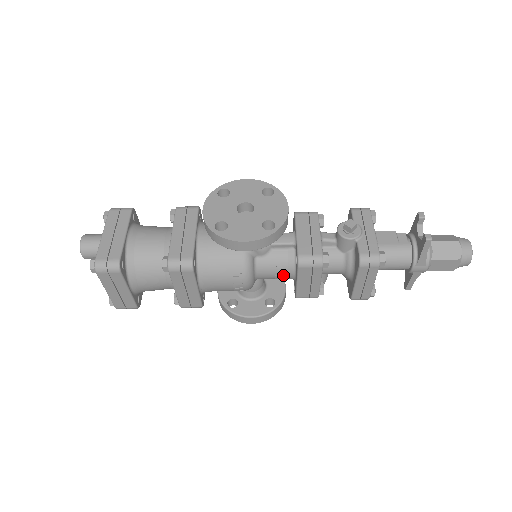
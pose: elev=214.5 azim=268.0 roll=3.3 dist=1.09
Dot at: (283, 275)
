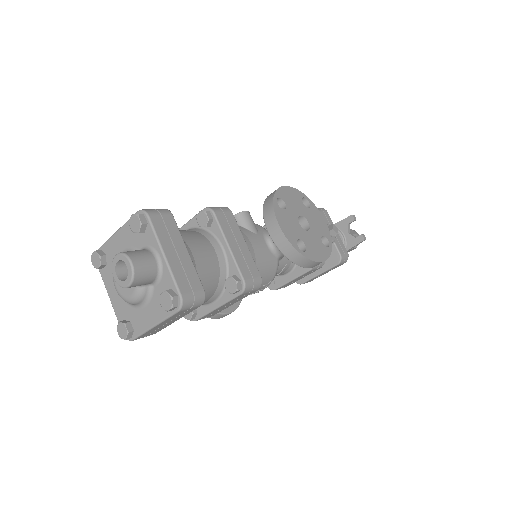
Dot at: (279, 274)
